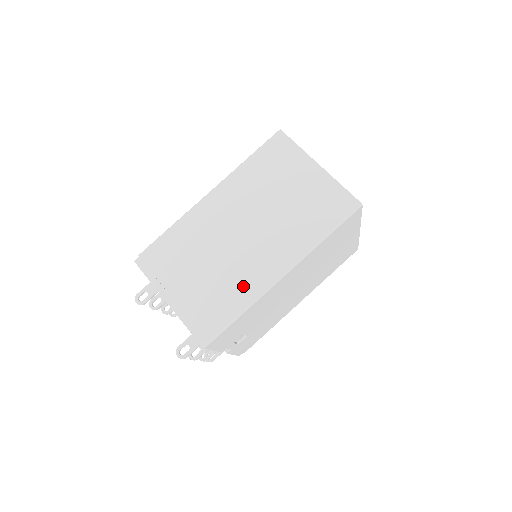
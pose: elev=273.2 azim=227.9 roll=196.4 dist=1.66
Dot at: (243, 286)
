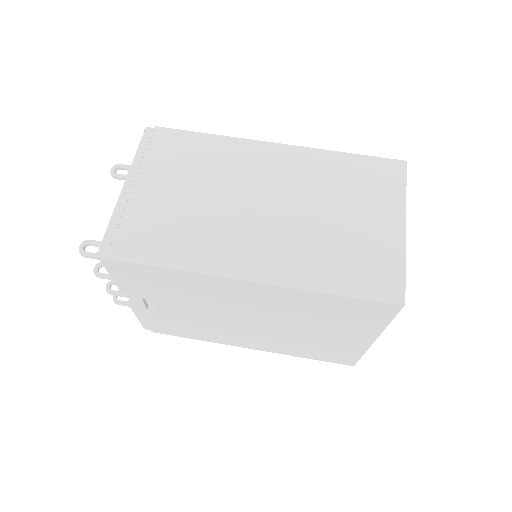
Dot at: (201, 245)
